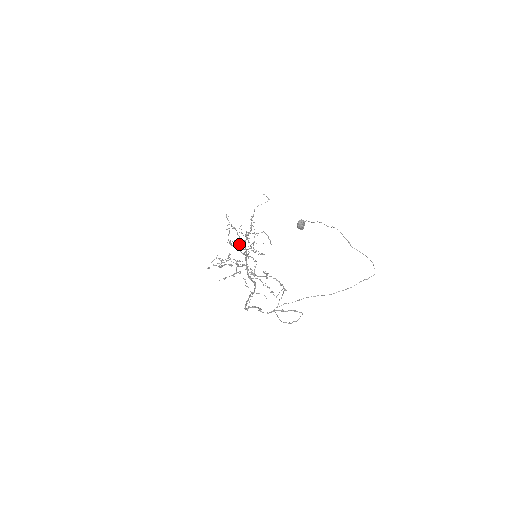
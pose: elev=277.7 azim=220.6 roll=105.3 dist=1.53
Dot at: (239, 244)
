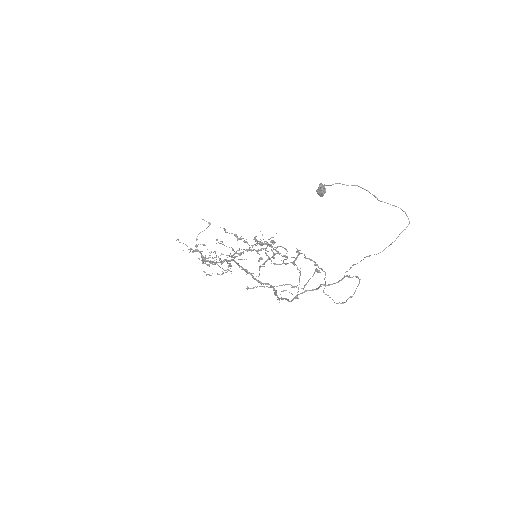
Dot at: occluded
